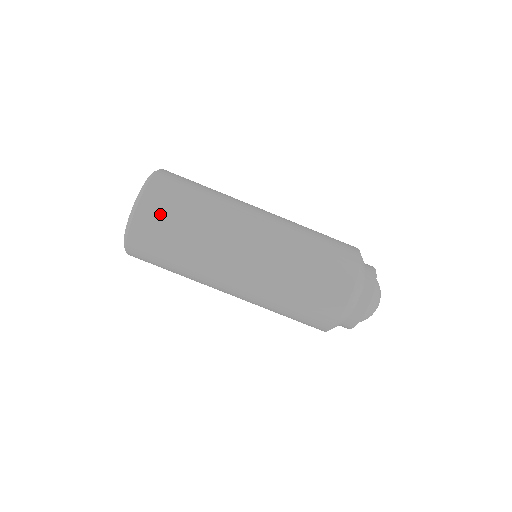
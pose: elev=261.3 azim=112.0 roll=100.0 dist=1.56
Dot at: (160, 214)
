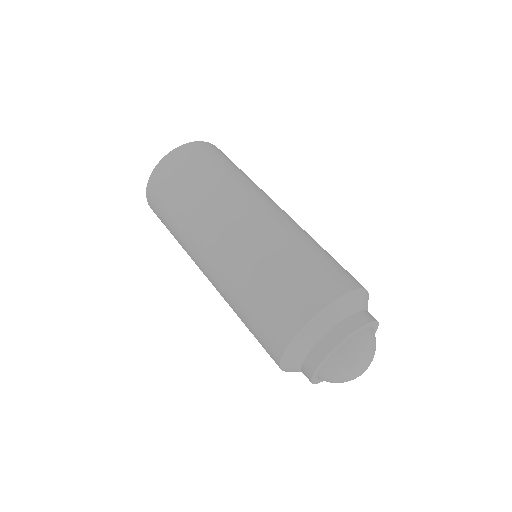
Dot at: (166, 181)
